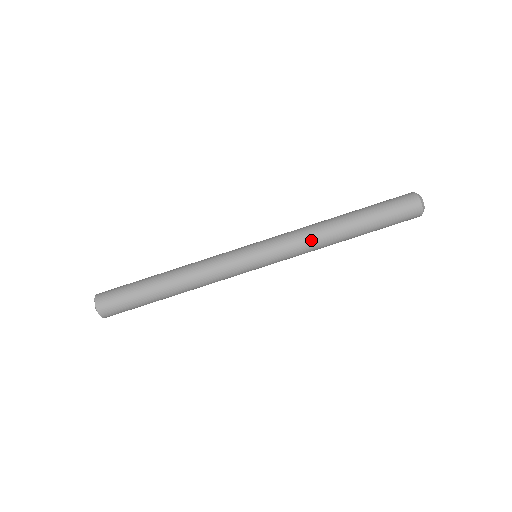
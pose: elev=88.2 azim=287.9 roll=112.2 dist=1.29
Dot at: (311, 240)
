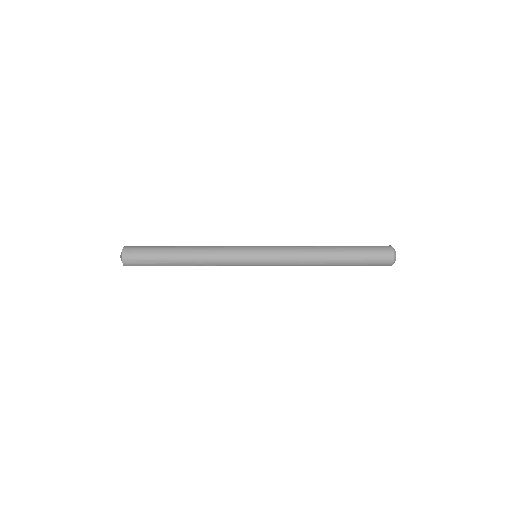
Dot at: occluded
